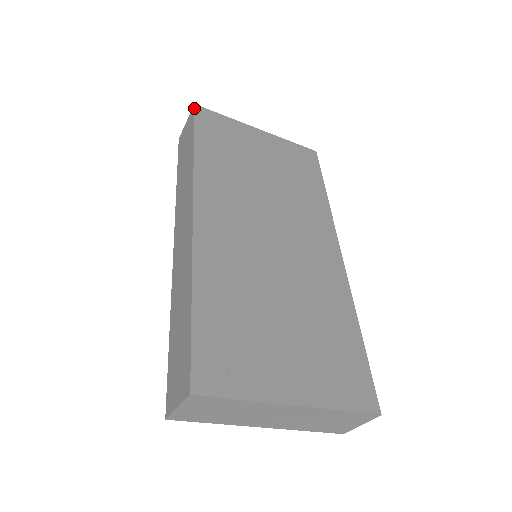
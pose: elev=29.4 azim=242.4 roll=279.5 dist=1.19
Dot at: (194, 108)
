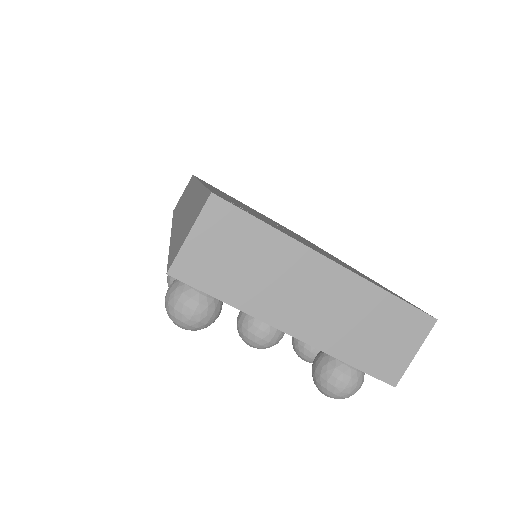
Dot at: occluded
